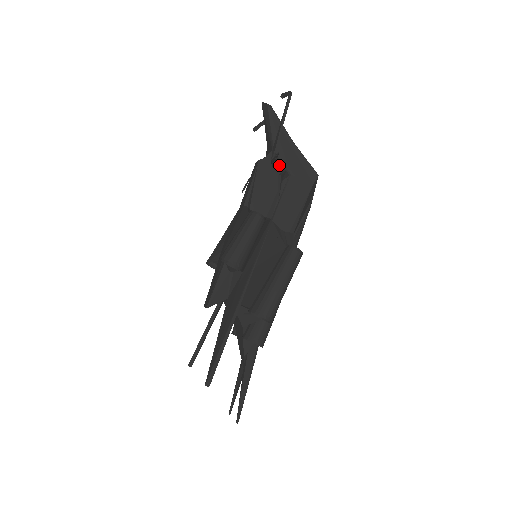
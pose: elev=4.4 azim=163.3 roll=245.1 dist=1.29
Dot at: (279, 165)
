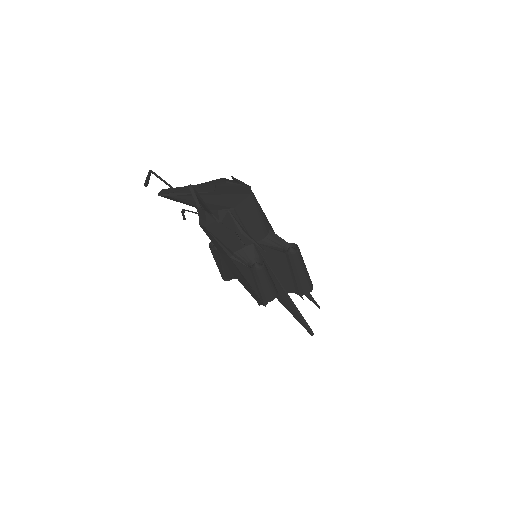
Dot at: (223, 215)
